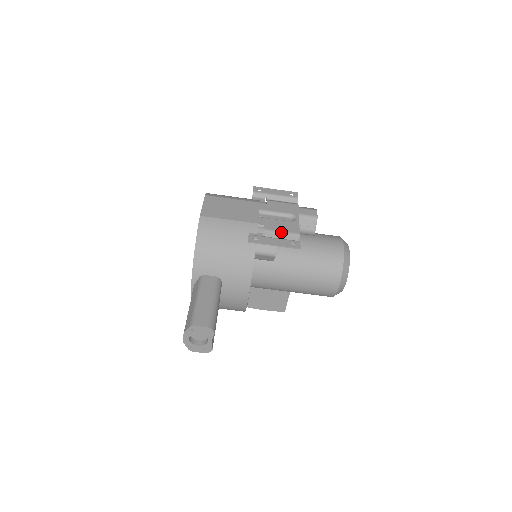
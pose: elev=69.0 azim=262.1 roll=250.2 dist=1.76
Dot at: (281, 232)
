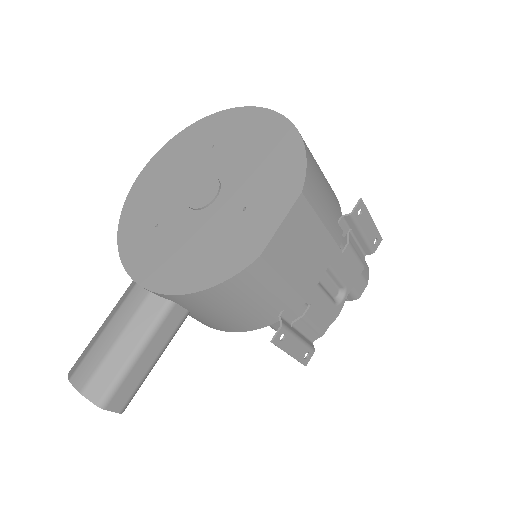
Dot at: (313, 326)
